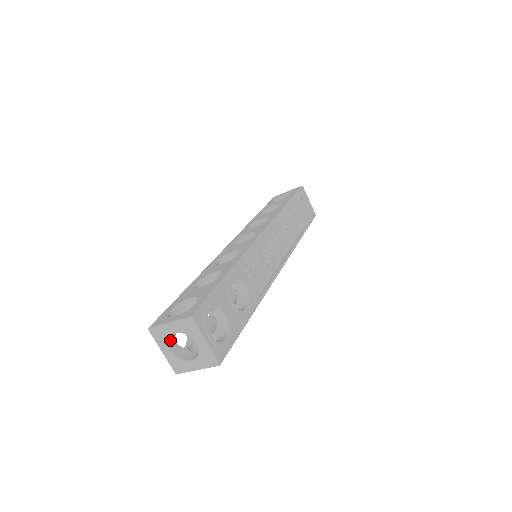
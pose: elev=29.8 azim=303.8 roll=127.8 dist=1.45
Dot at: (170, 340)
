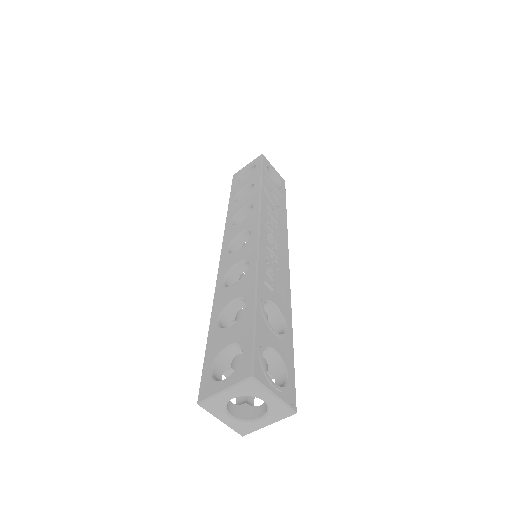
Dot at: (227, 405)
